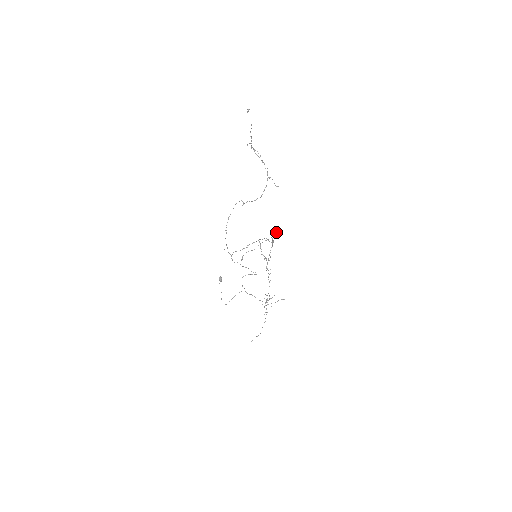
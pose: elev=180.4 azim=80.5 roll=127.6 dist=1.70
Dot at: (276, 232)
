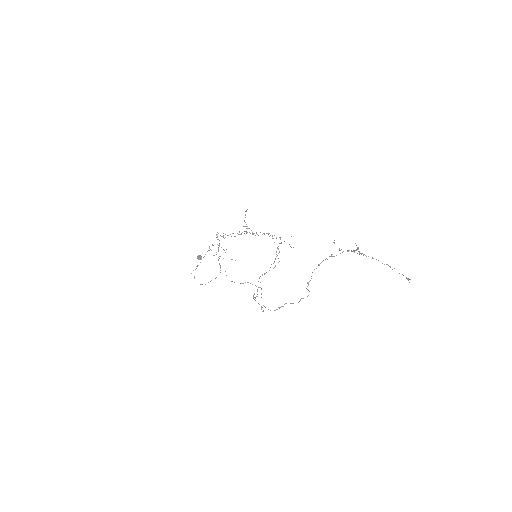
Dot at: occluded
